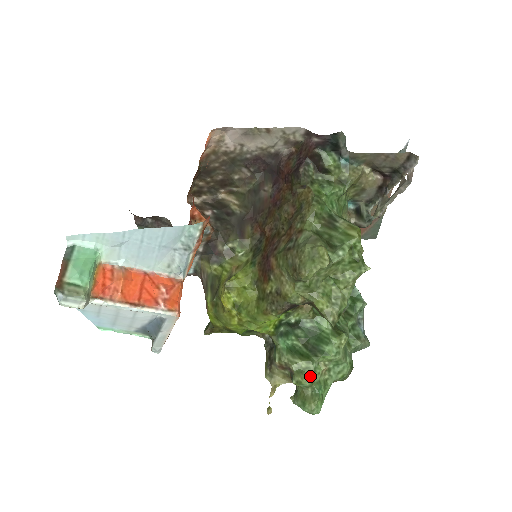
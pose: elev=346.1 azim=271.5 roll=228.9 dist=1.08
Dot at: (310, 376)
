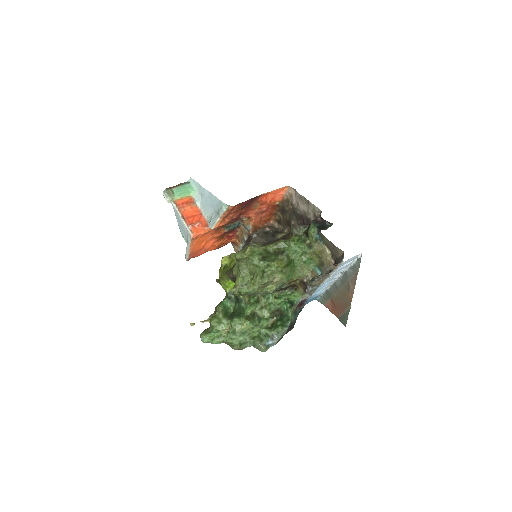
Dot at: (217, 323)
